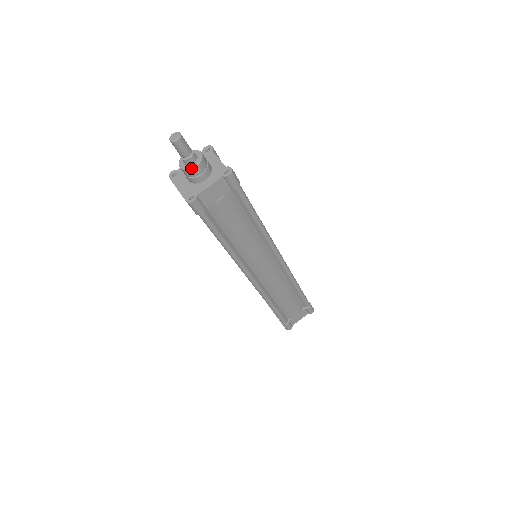
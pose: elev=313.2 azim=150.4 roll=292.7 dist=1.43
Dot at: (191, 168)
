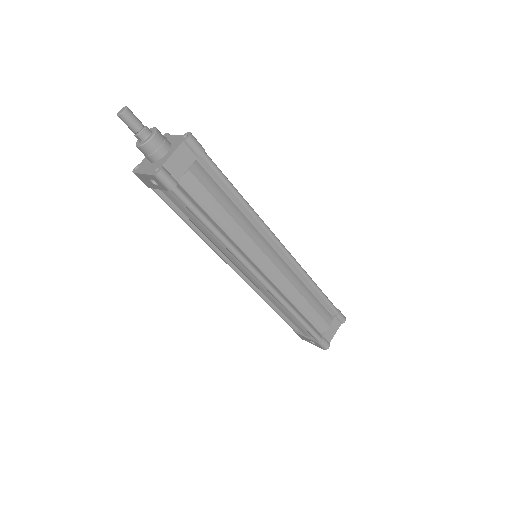
Dot at: (148, 140)
